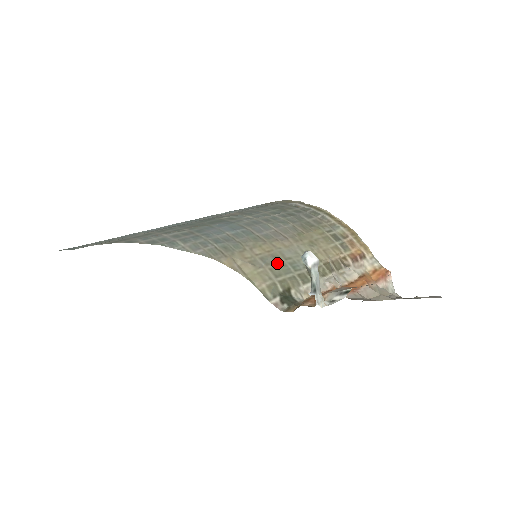
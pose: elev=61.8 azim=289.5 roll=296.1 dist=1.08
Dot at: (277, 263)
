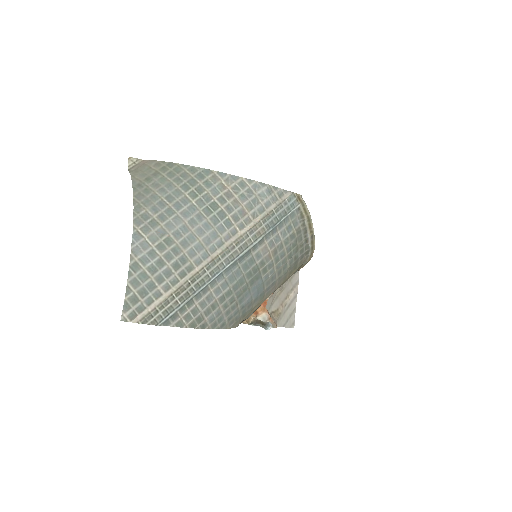
Dot at: occluded
